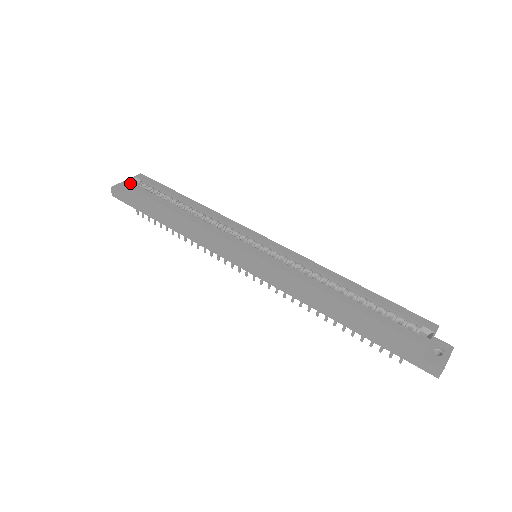
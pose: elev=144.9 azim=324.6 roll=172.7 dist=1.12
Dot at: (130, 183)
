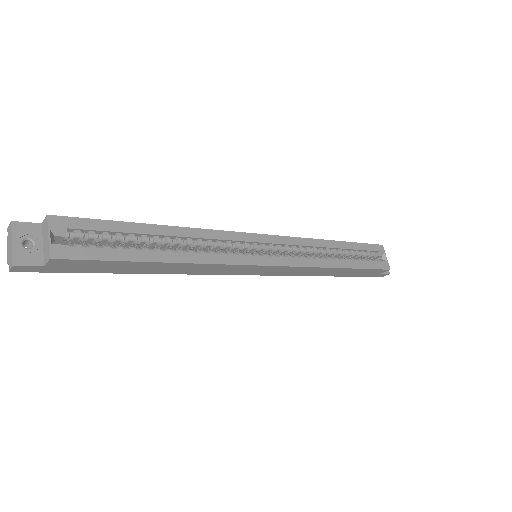
Dot at: (64, 250)
